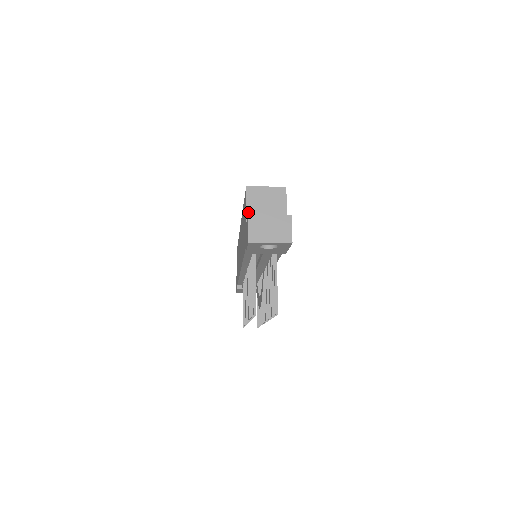
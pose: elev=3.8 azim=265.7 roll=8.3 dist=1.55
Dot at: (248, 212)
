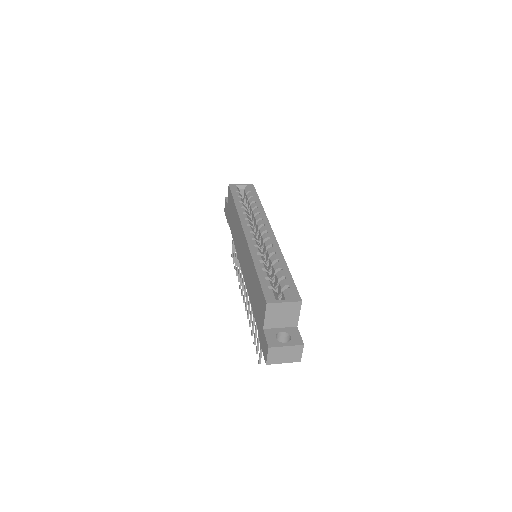
Dot at: (266, 322)
